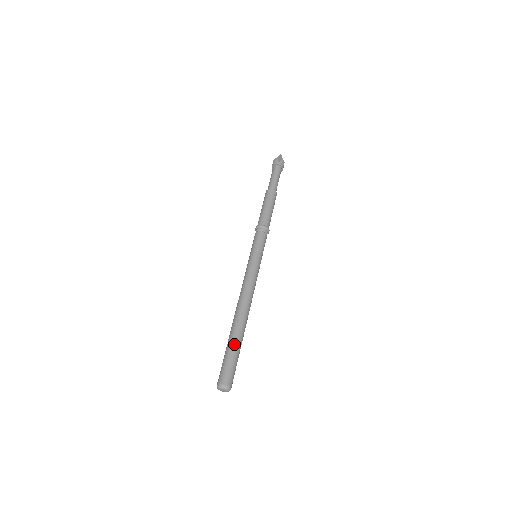
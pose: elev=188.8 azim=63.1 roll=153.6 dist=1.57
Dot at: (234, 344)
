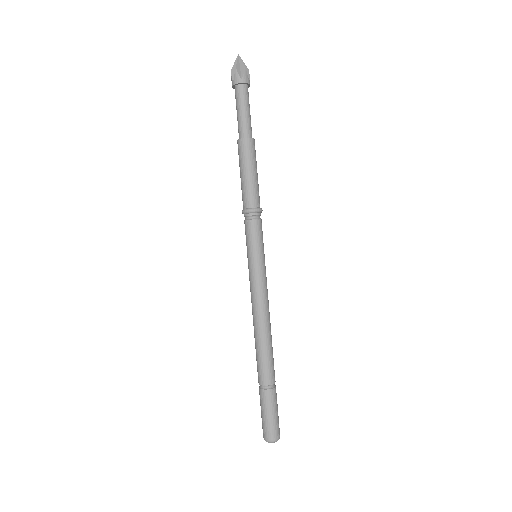
Dot at: (260, 390)
